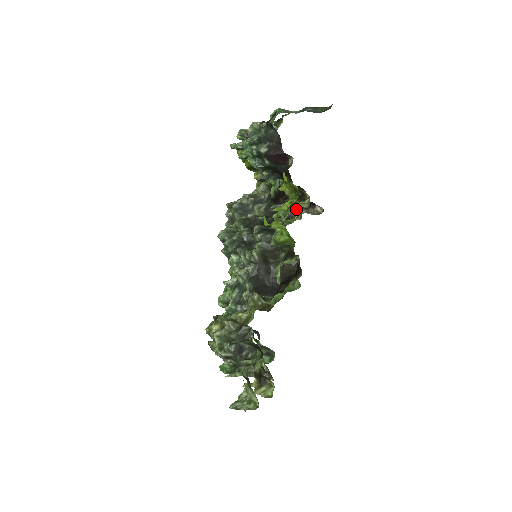
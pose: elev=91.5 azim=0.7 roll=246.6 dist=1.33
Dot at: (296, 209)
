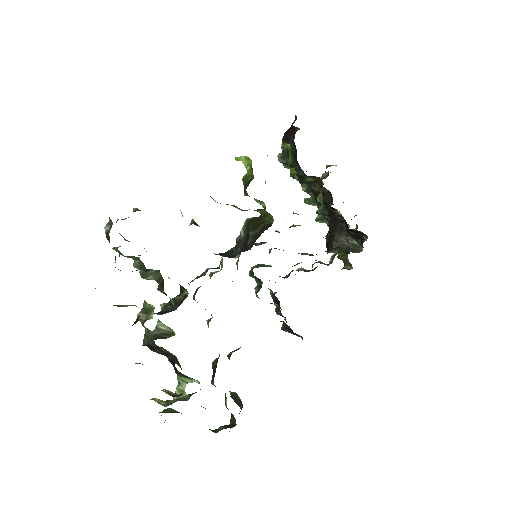
Dot at: occluded
